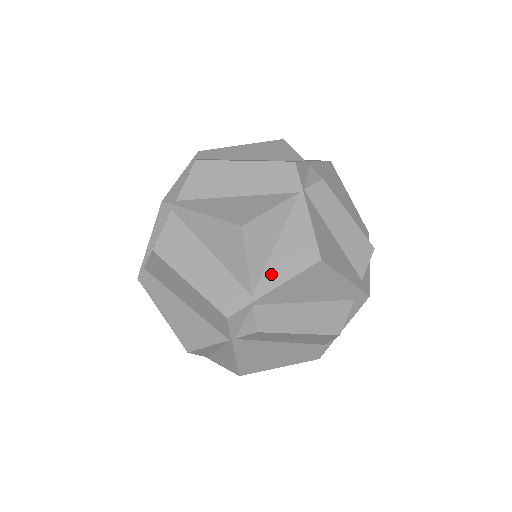
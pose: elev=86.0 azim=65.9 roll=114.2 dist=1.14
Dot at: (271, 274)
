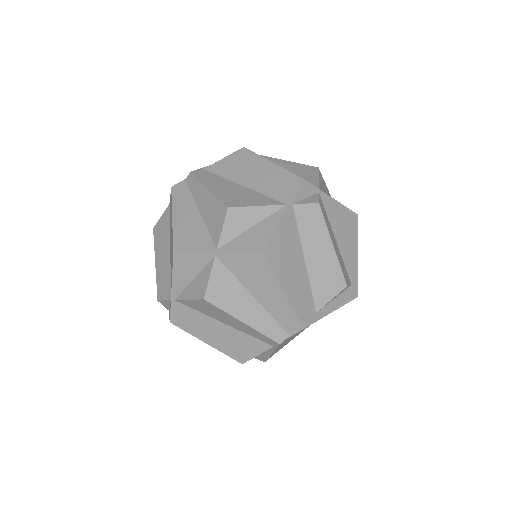
Dot at: occluded
